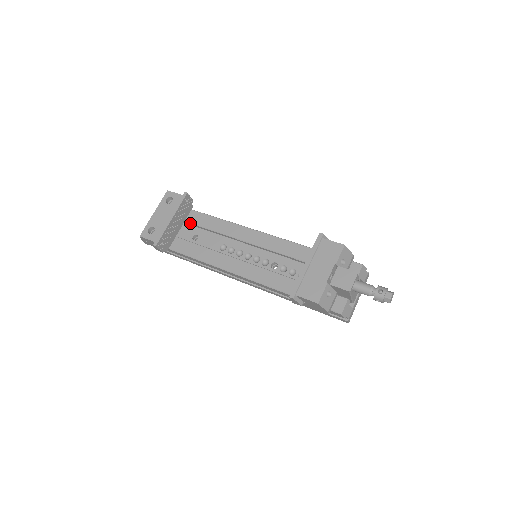
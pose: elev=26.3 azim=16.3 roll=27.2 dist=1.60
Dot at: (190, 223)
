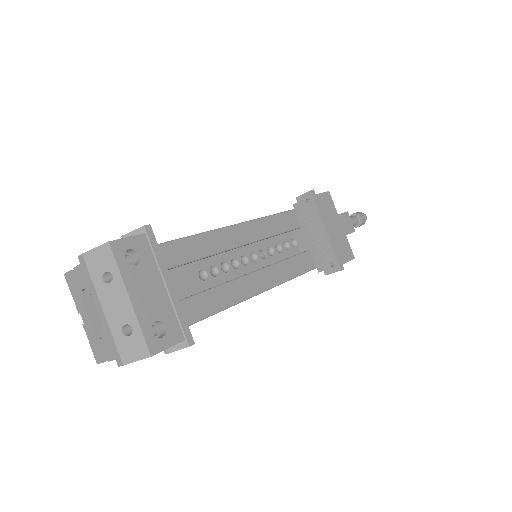
Dot at: occluded
